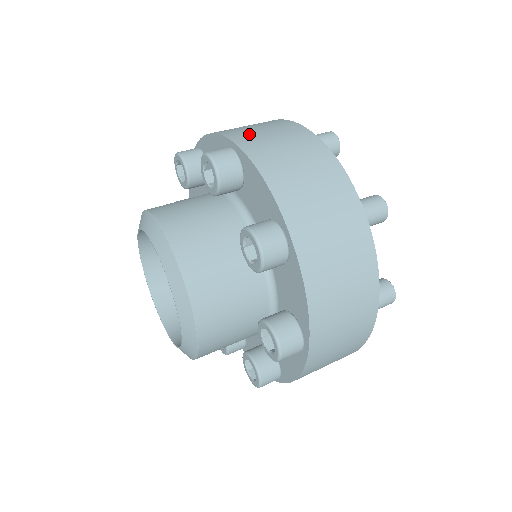
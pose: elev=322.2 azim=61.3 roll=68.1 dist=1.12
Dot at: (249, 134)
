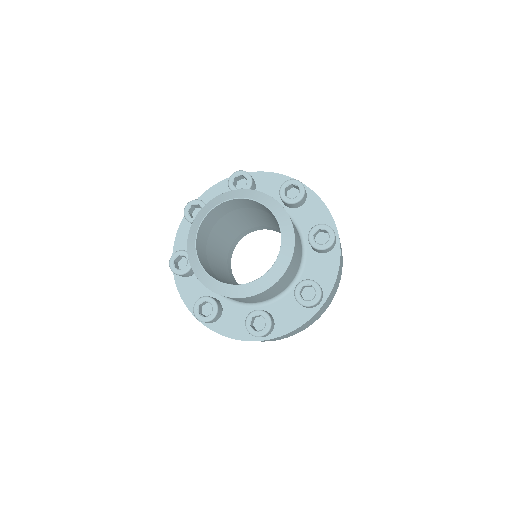
Dot at: occluded
